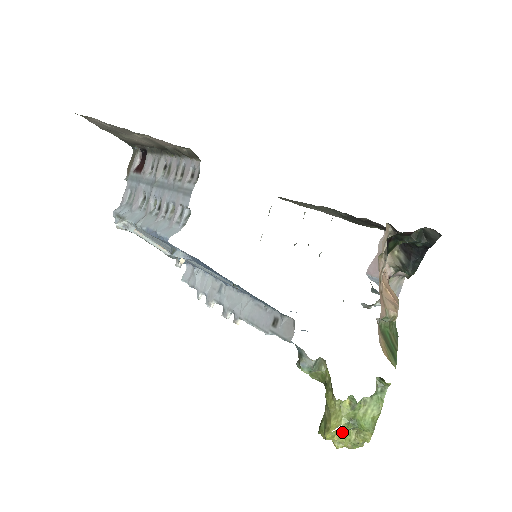
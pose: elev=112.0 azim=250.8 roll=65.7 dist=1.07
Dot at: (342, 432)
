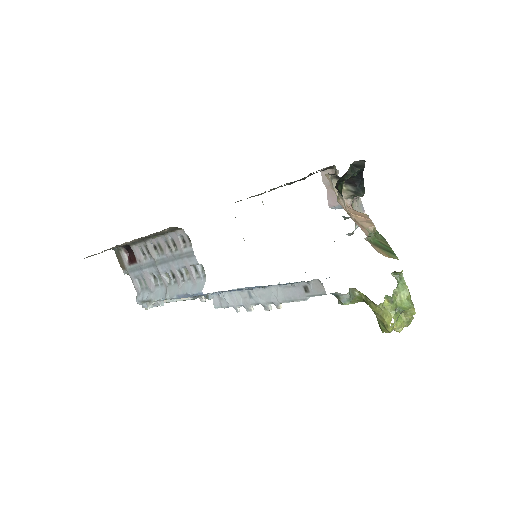
Dot at: (396, 321)
